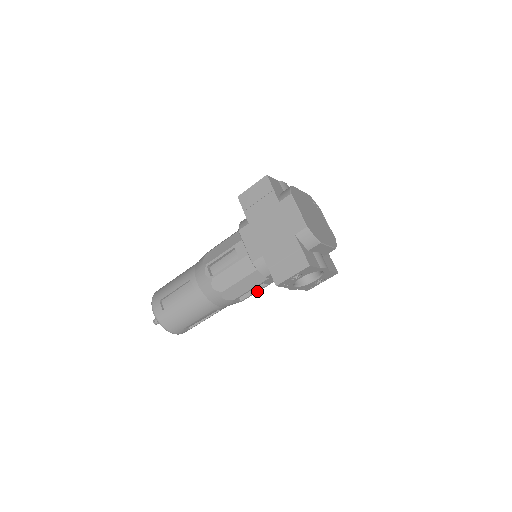
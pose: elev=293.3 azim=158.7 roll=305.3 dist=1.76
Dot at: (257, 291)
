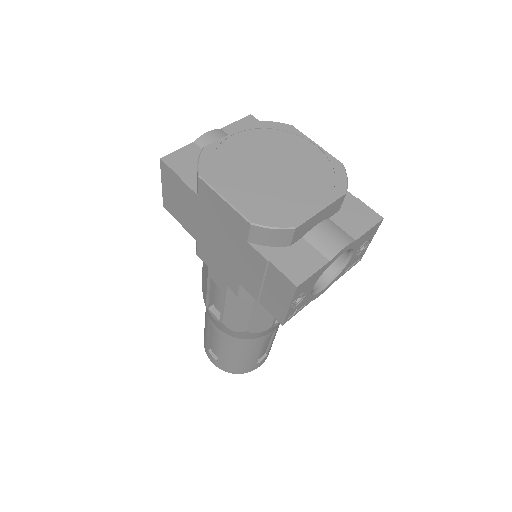
Dot at: occluded
